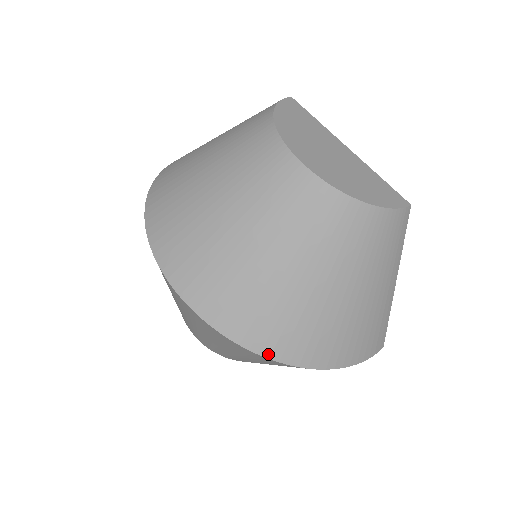
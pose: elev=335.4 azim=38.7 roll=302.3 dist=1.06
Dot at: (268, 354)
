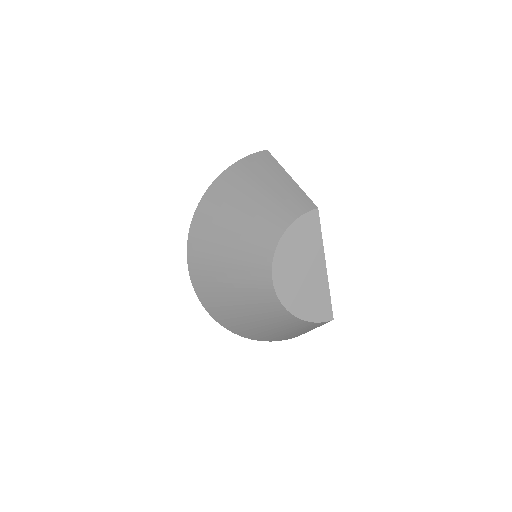
Dot at: (220, 323)
